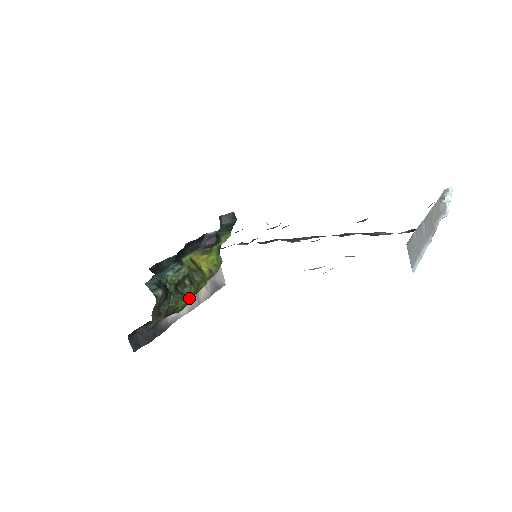
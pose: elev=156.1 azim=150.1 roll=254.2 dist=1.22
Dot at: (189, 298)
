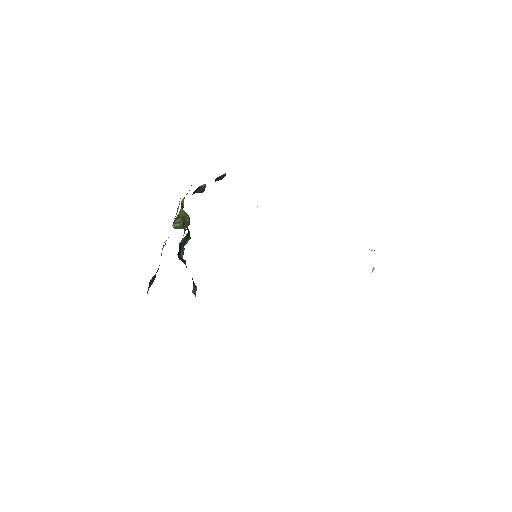
Dot at: (184, 249)
